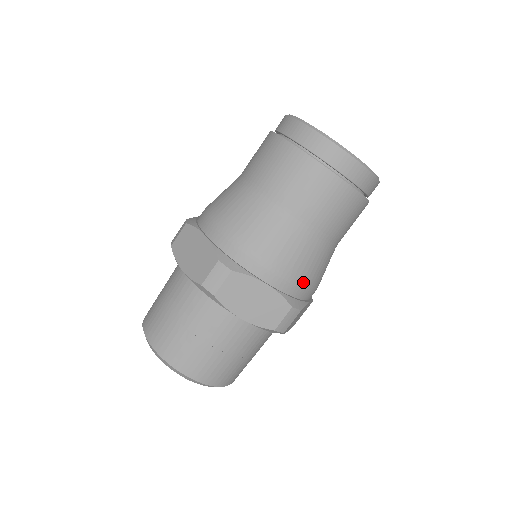
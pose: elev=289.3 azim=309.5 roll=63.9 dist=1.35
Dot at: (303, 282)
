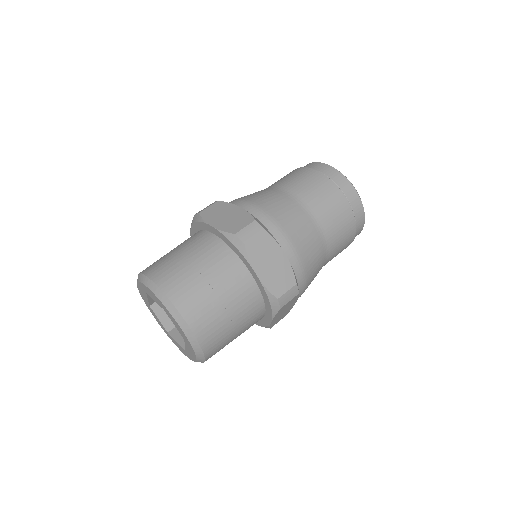
Dot at: (306, 271)
